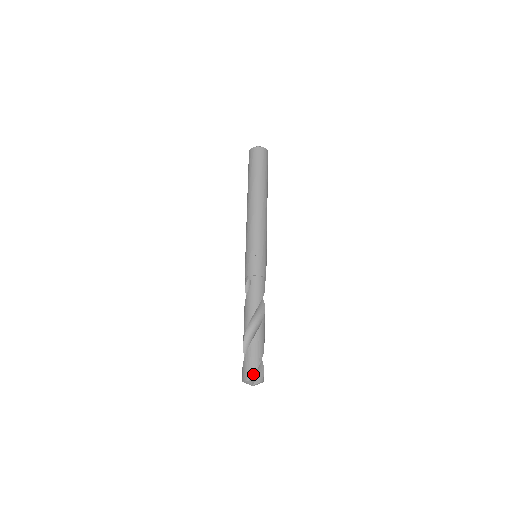
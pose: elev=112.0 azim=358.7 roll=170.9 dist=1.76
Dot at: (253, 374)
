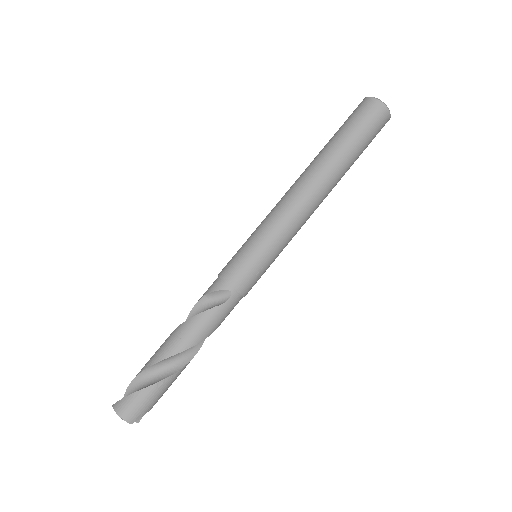
Dot at: (139, 418)
